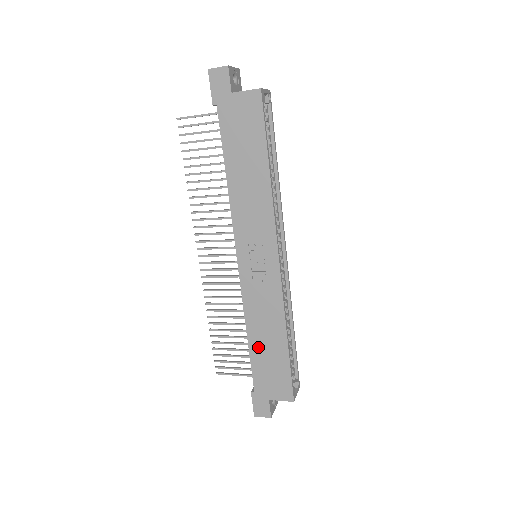
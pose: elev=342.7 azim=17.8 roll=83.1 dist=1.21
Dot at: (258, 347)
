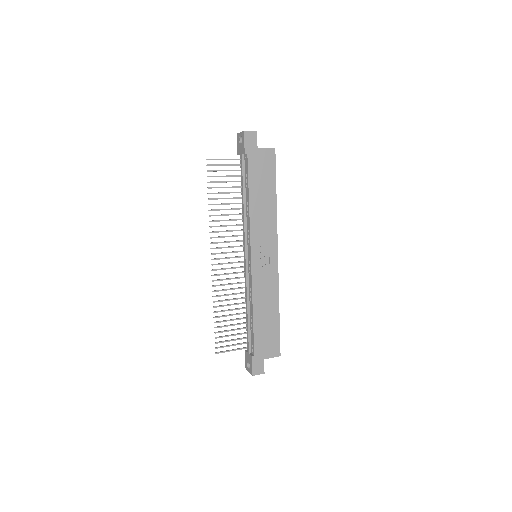
Dot at: (260, 320)
